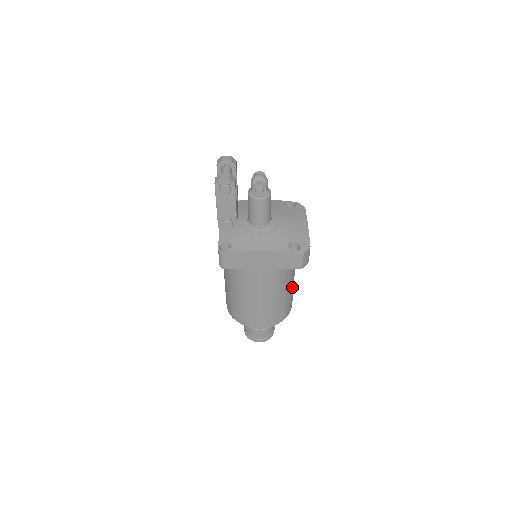
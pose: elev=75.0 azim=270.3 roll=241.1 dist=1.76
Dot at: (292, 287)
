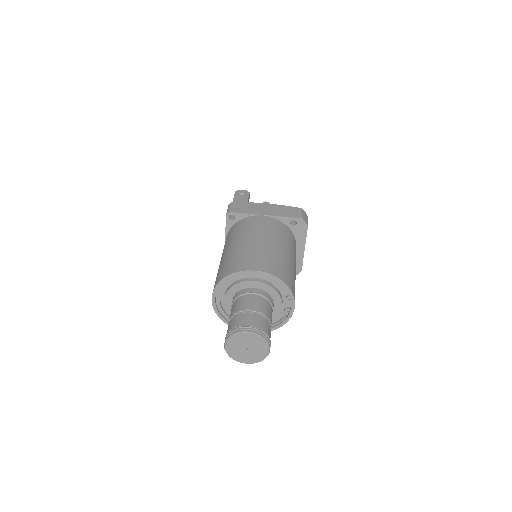
Dot at: (294, 269)
